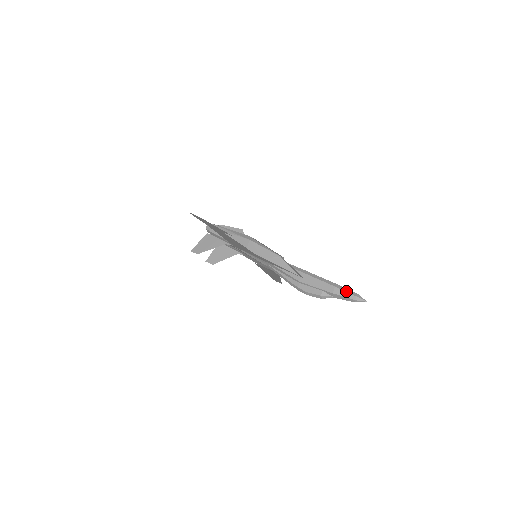
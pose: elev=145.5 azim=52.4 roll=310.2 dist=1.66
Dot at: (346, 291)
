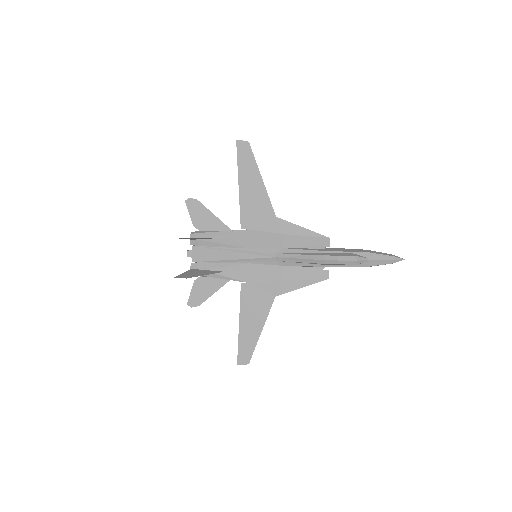
Dot at: (380, 252)
